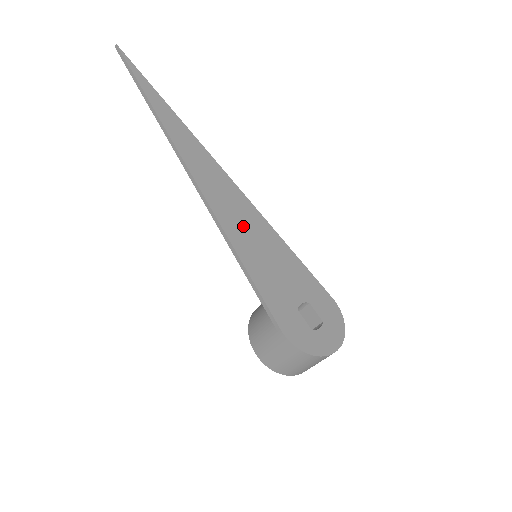
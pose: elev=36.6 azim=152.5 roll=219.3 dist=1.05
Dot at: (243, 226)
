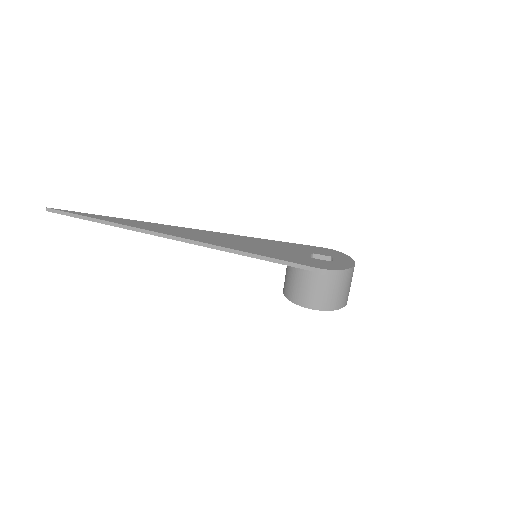
Dot at: (233, 242)
